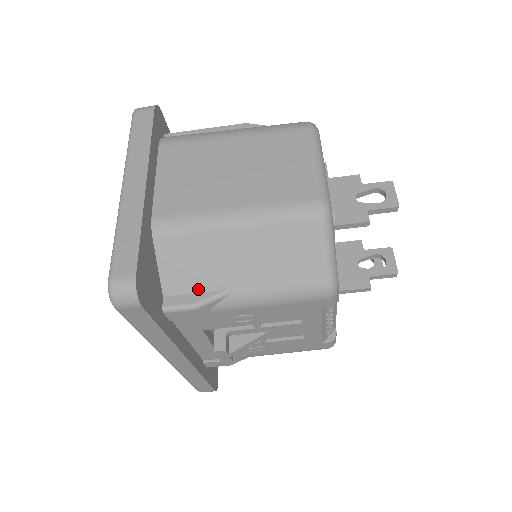
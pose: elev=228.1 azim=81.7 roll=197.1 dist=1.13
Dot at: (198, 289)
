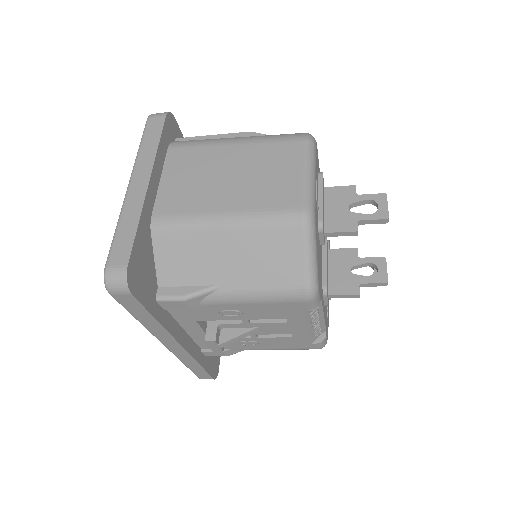
Dot at: (189, 283)
